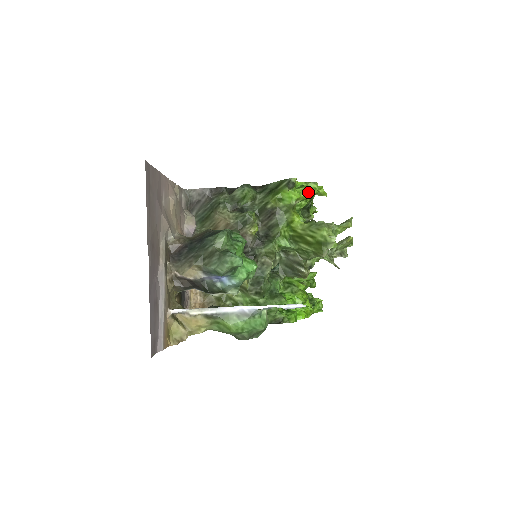
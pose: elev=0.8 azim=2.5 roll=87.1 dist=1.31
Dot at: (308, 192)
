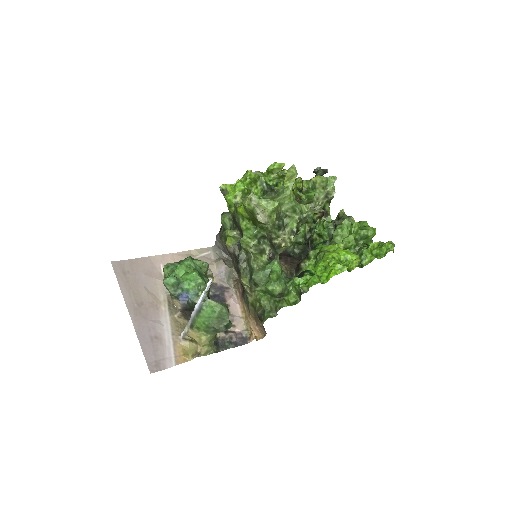
Dot at: (239, 185)
